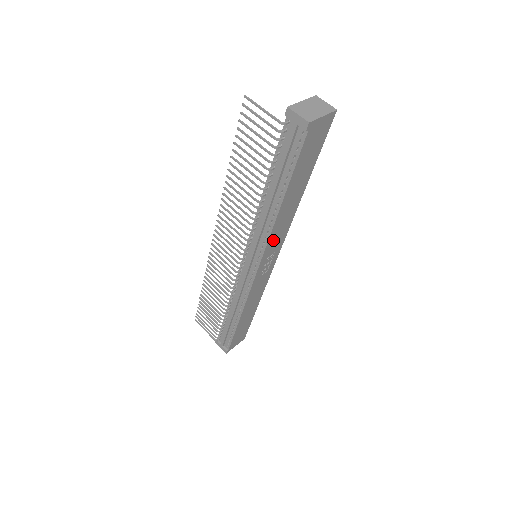
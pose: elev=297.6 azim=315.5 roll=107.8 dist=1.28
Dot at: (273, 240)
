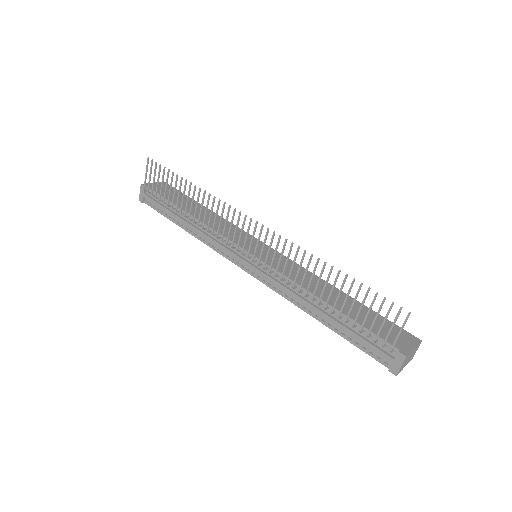
Dot at: occluded
